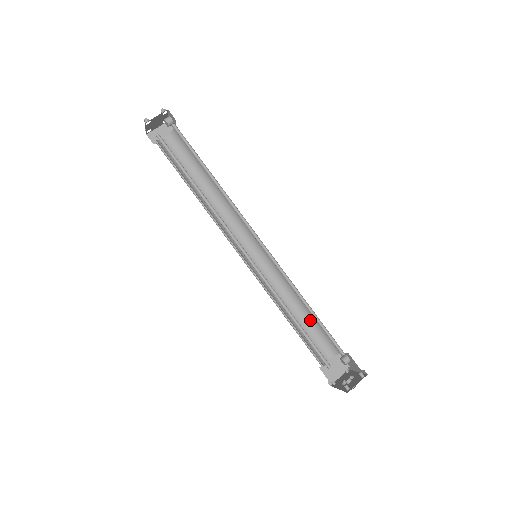
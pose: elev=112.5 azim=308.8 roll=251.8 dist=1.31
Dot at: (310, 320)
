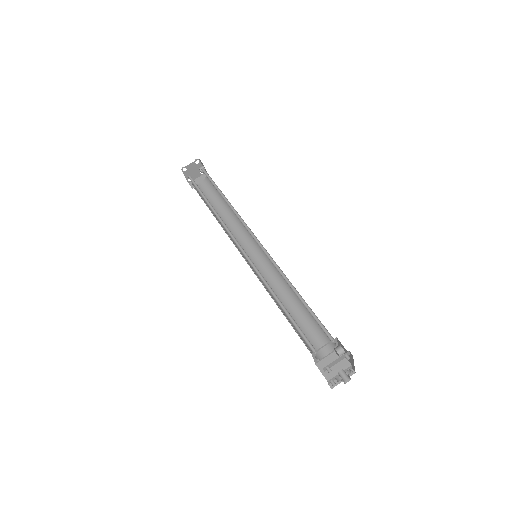
Dot at: (307, 314)
